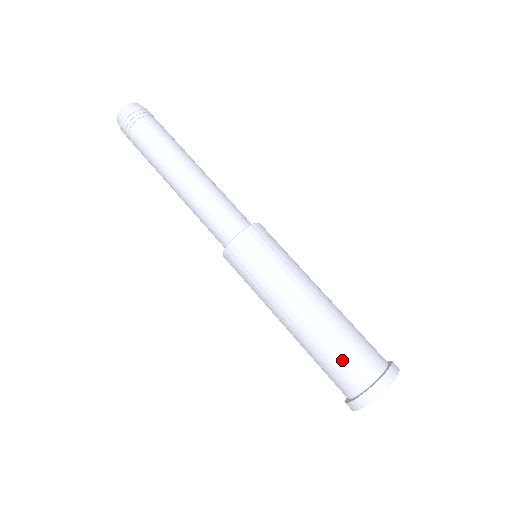
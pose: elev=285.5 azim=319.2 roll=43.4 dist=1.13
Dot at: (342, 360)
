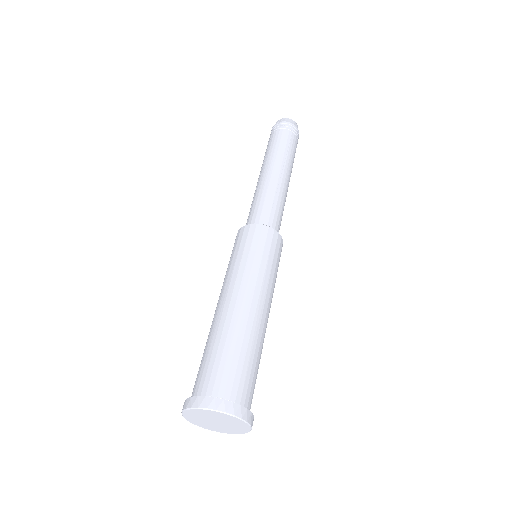
Dot at: (207, 360)
